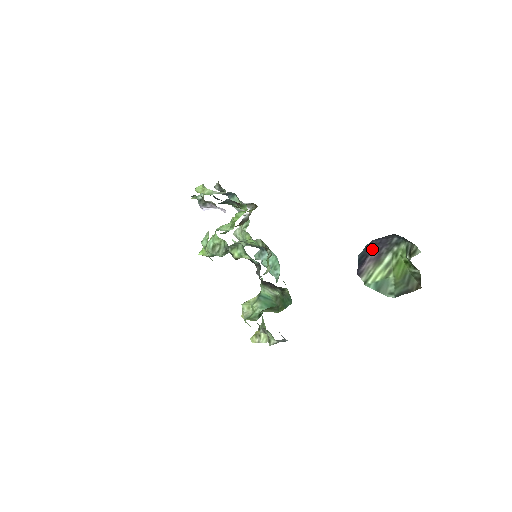
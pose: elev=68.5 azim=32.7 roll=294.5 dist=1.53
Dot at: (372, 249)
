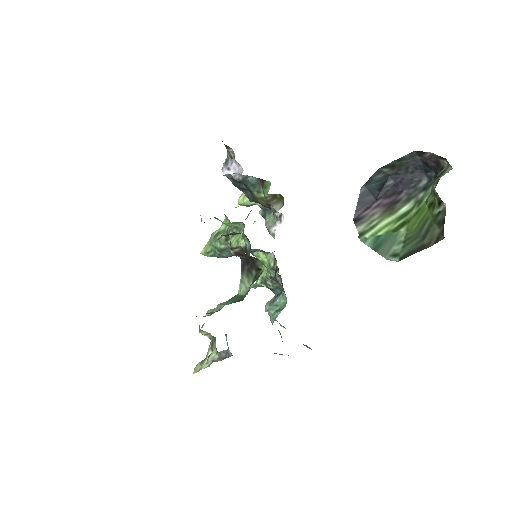
Dot at: (386, 191)
